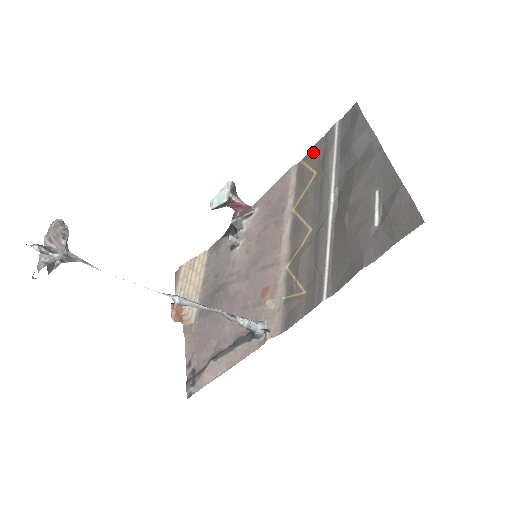
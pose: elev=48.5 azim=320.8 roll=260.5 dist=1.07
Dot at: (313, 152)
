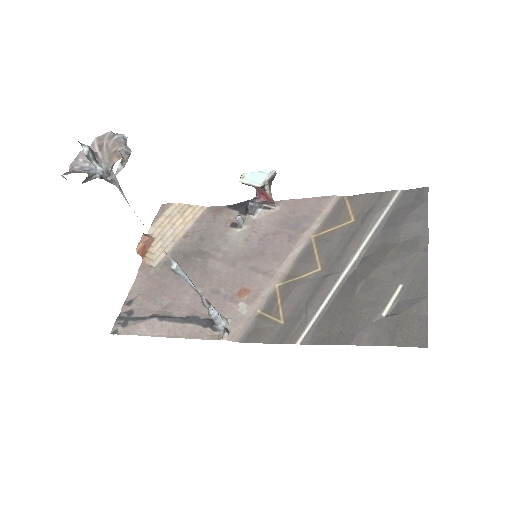
Dot at: (362, 199)
